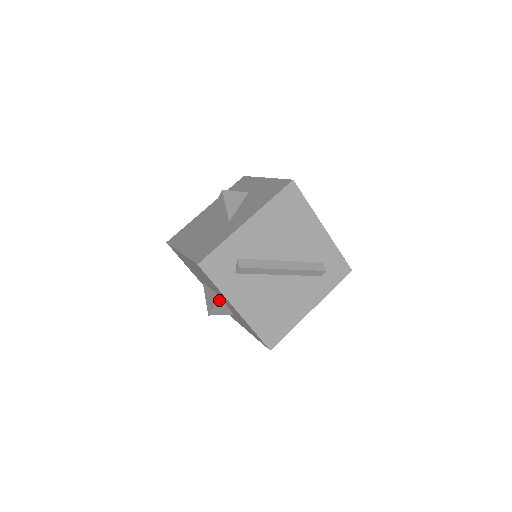
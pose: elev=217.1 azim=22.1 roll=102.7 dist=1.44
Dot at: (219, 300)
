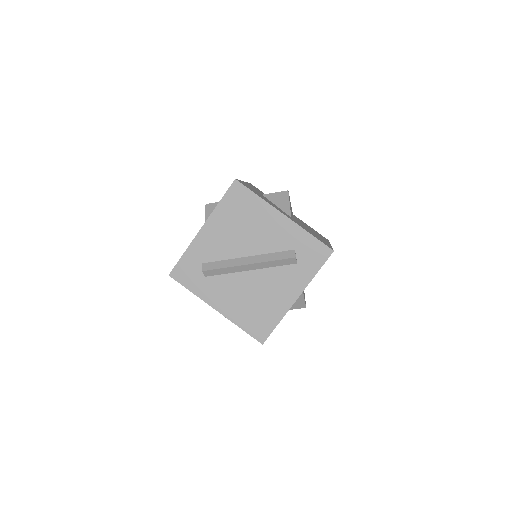
Dot at: occluded
